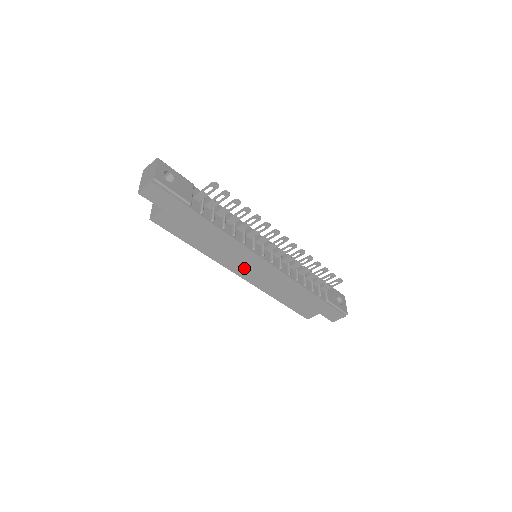
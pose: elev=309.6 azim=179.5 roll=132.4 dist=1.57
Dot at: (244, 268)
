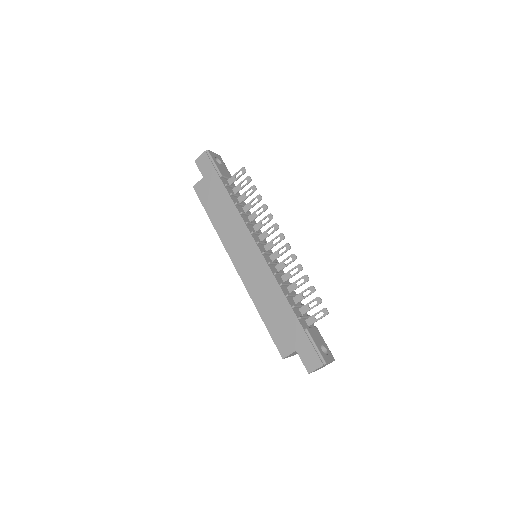
Dot at: (240, 255)
